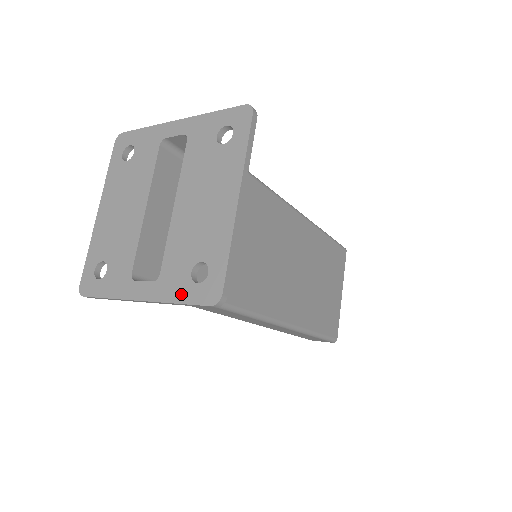
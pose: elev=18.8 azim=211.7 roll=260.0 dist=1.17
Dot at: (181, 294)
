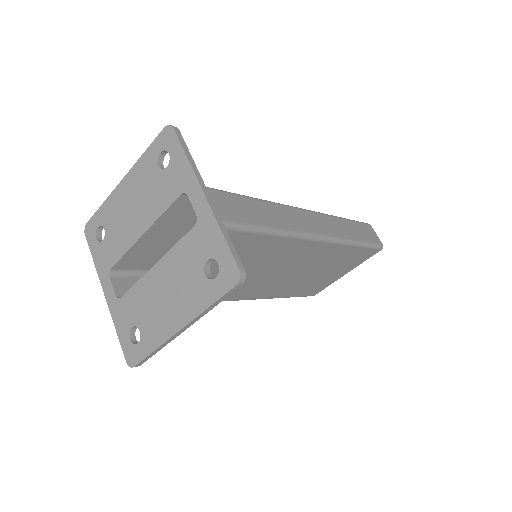
Dot at: (121, 330)
